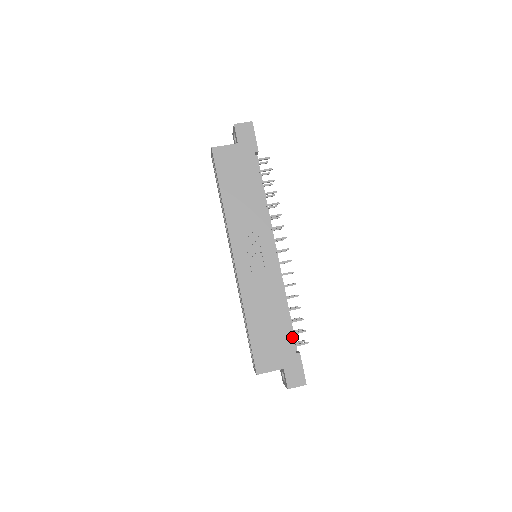
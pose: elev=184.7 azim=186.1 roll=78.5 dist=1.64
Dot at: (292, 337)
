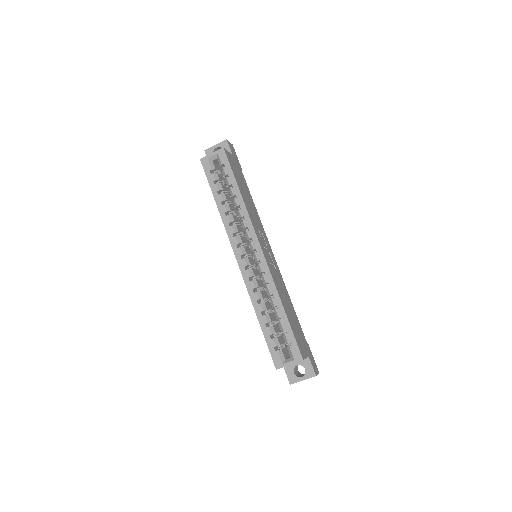
Dot at: (301, 328)
